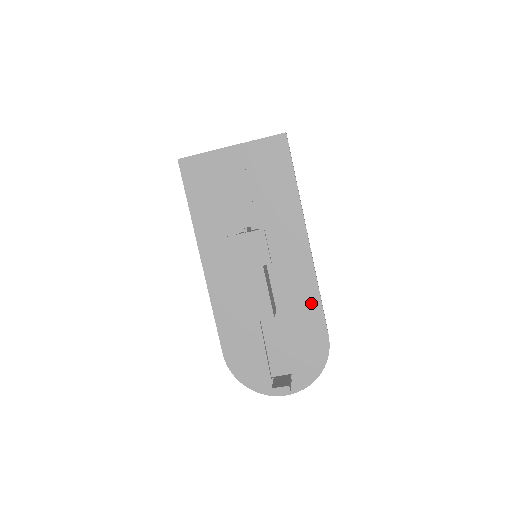
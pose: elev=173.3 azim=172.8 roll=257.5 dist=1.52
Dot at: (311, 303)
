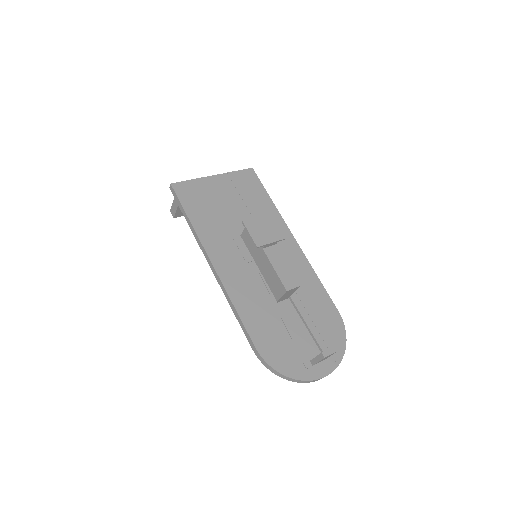
Dot at: (314, 285)
